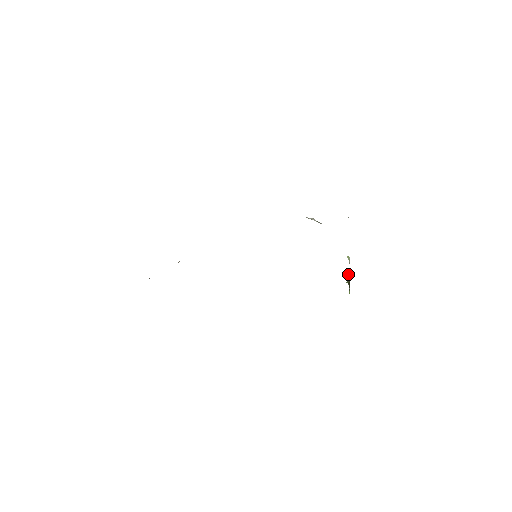
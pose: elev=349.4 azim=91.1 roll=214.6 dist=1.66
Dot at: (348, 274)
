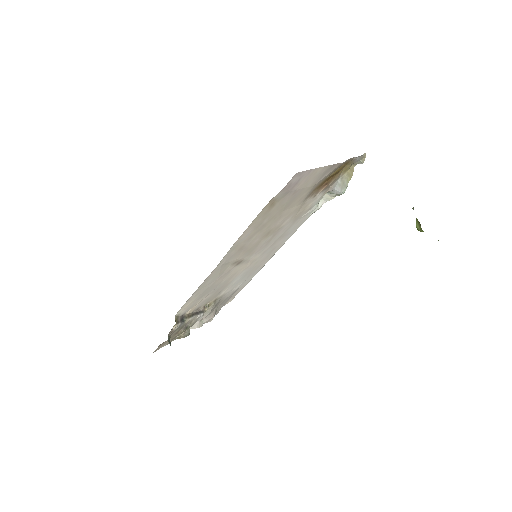
Dot at: (418, 224)
